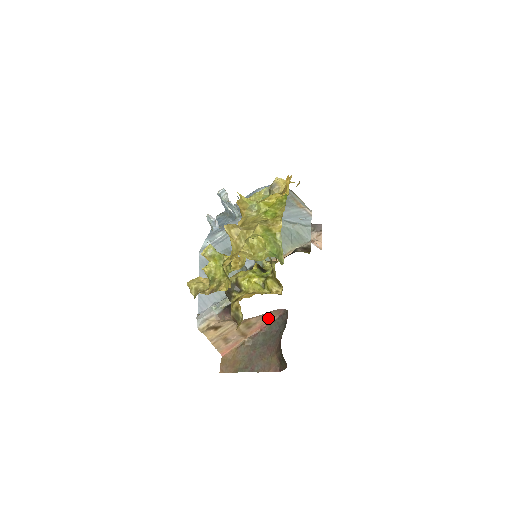
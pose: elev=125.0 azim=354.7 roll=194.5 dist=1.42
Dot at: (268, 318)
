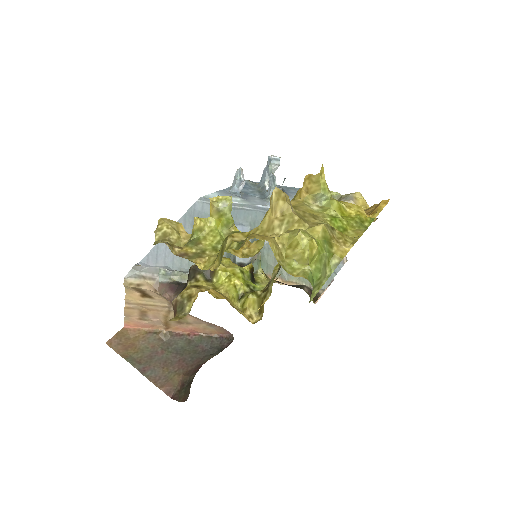
Dot at: (207, 329)
